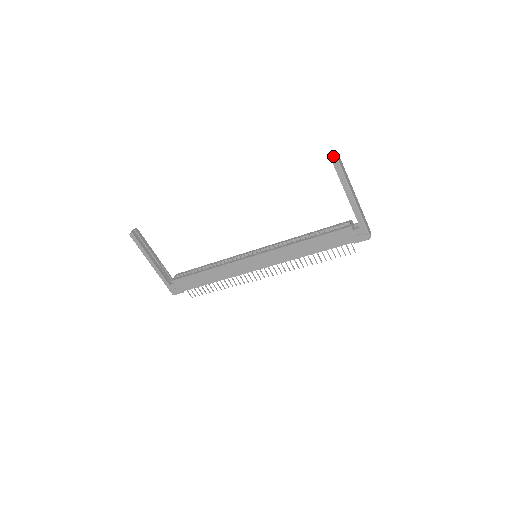
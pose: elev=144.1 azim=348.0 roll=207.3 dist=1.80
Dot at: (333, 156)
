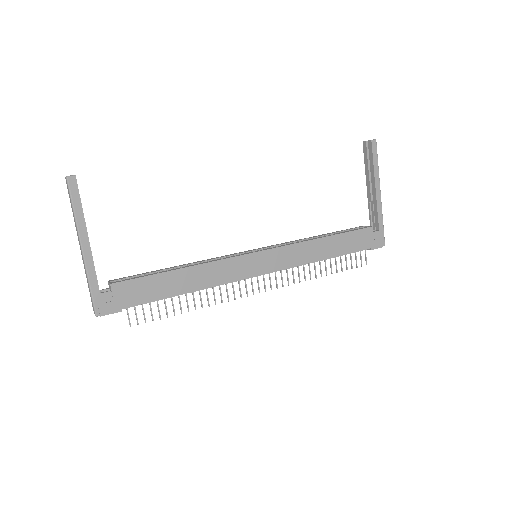
Dot at: (373, 139)
